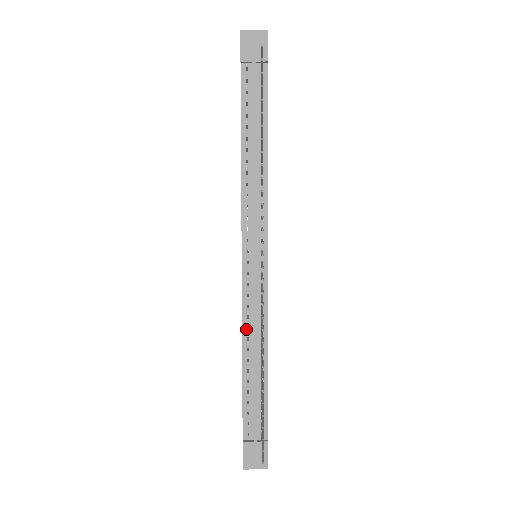
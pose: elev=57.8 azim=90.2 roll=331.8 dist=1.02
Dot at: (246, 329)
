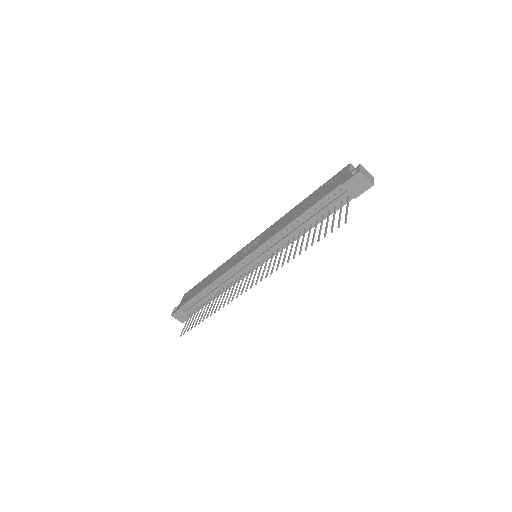
Dot at: (221, 279)
